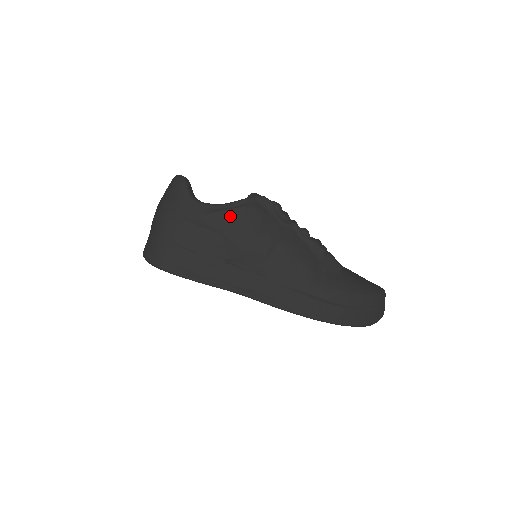
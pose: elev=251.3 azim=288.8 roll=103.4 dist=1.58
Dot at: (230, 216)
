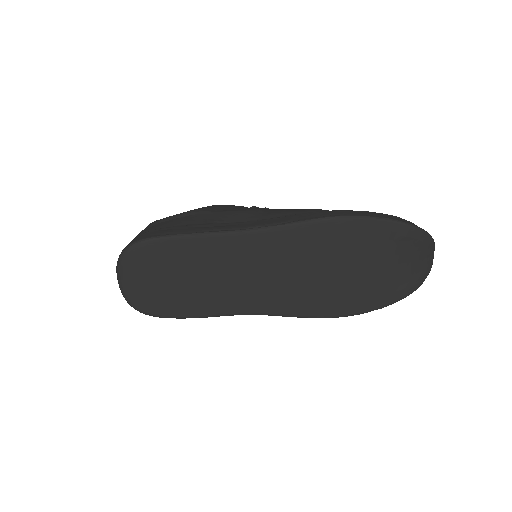
Dot at: (208, 207)
